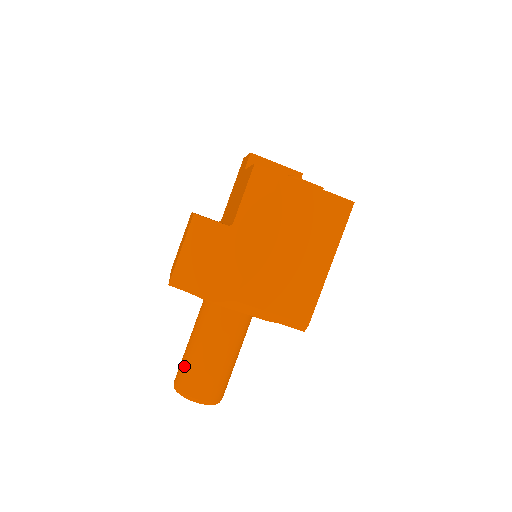
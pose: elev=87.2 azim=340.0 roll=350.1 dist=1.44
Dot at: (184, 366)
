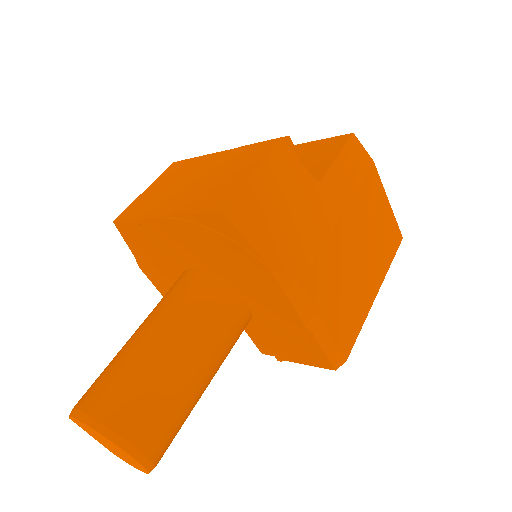
Dot at: (127, 379)
